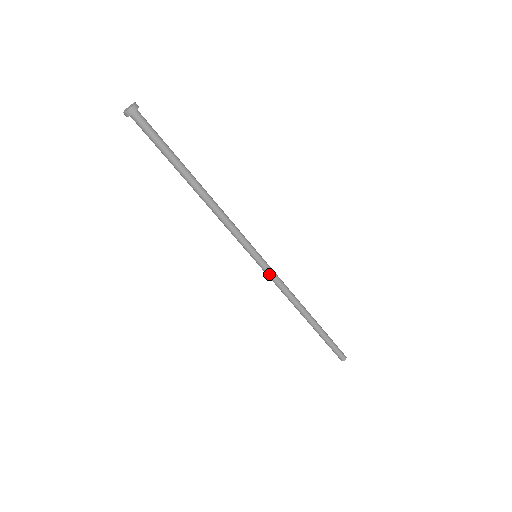
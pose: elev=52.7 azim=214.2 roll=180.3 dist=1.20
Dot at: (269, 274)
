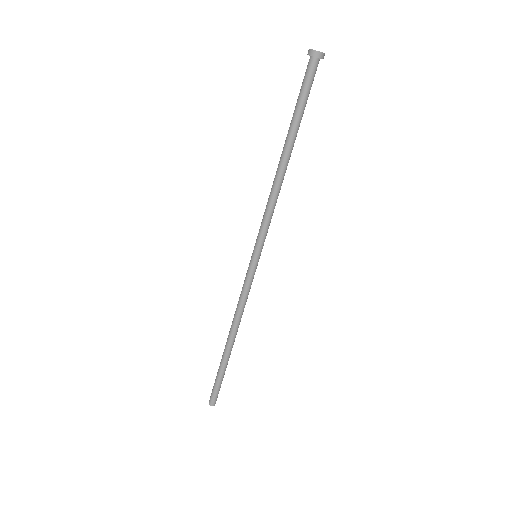
Dot at: (252, 280)
